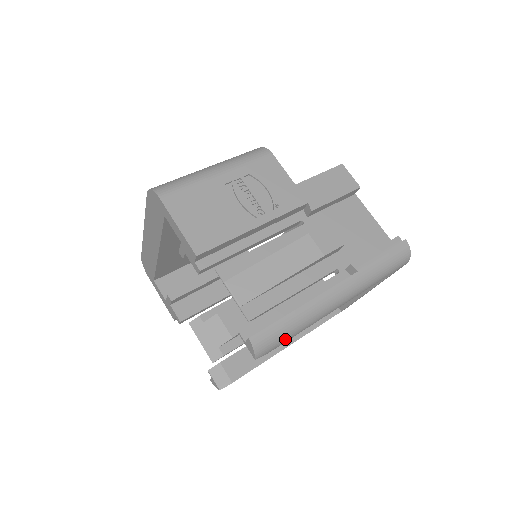
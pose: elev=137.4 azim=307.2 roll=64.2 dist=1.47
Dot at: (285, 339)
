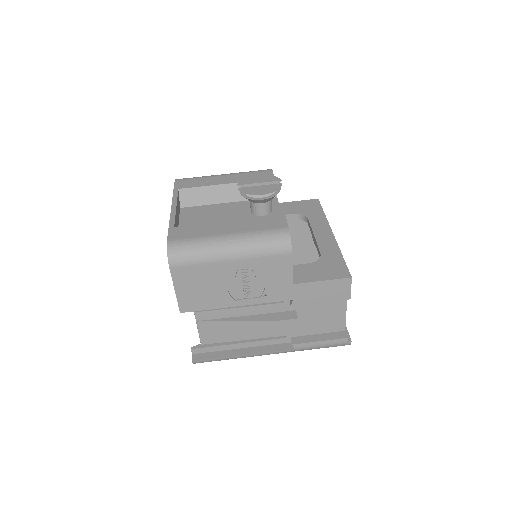
Dot at: occluded
